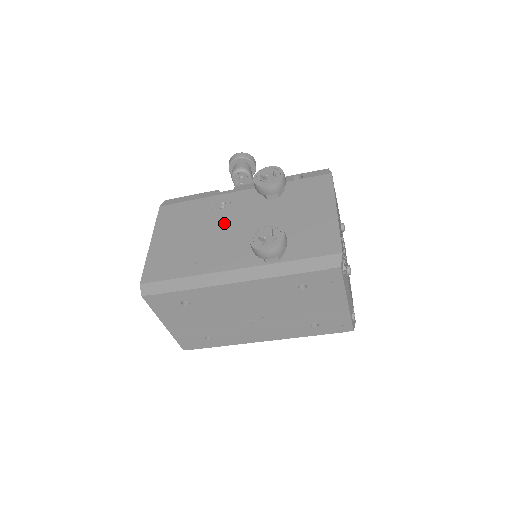
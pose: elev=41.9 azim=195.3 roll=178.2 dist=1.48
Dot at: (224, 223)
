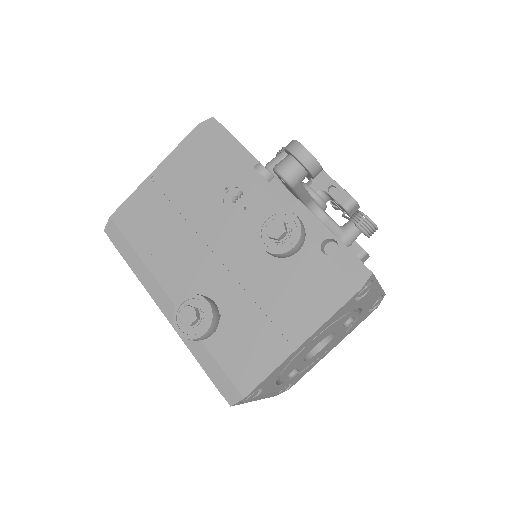
Dot at: (214, 226)
